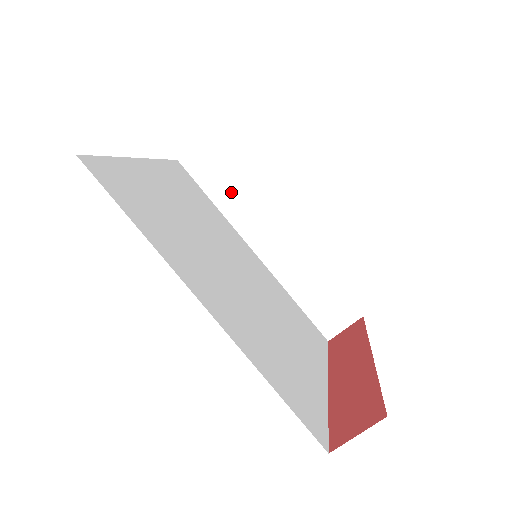
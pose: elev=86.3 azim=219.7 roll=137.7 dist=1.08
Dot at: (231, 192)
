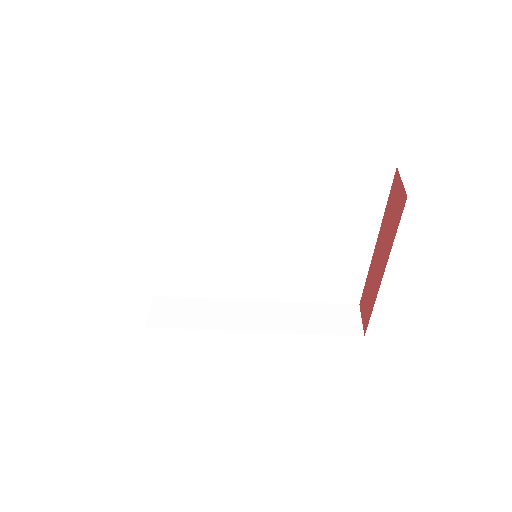
Dot at: (201, 314)
